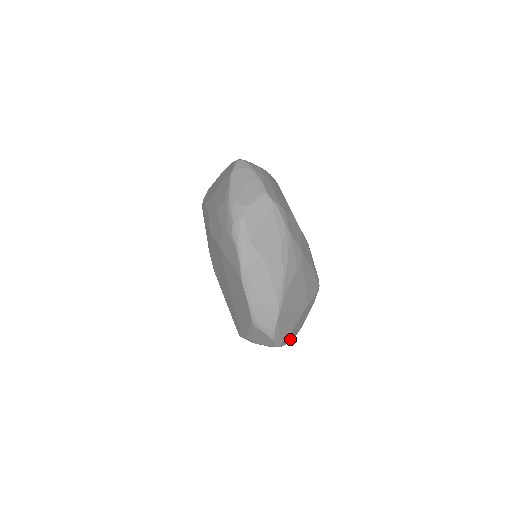
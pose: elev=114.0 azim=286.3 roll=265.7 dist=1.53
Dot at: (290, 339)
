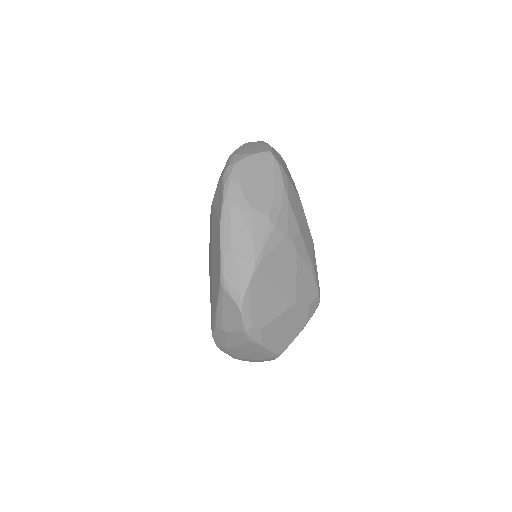
Dot at: (268, 343)
